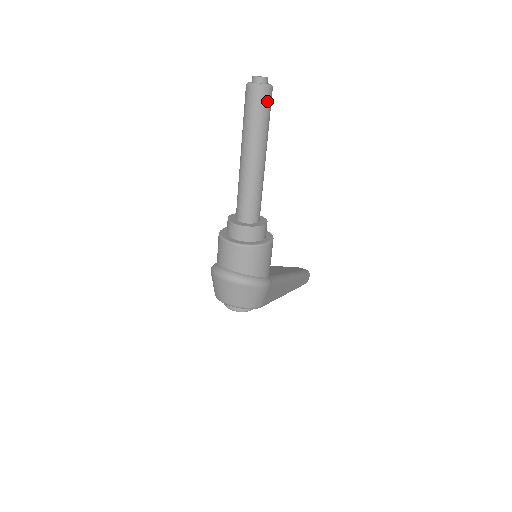
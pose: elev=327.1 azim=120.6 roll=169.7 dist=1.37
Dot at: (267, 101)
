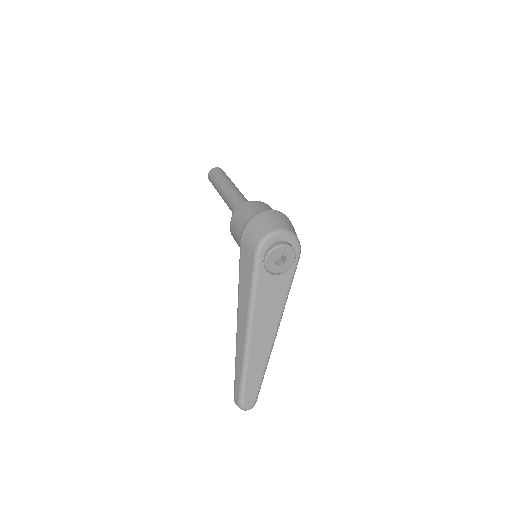
Dot at: occluded
